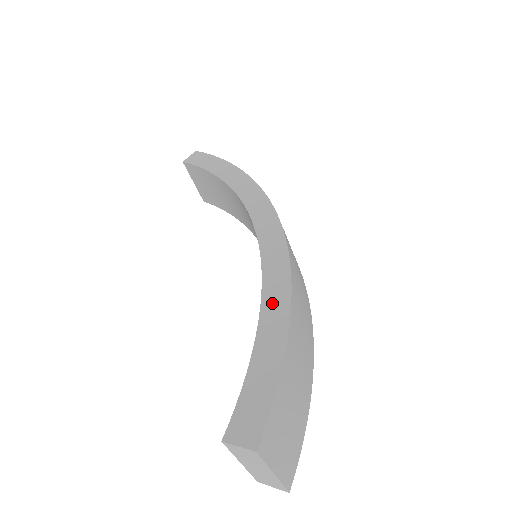
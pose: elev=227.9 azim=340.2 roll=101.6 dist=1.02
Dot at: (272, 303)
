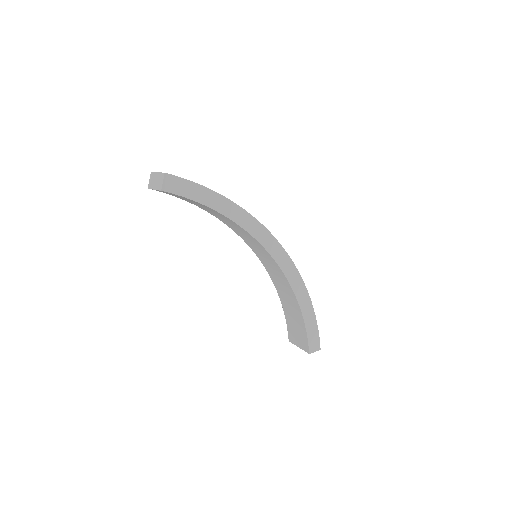
Dot at: (302, 298)
